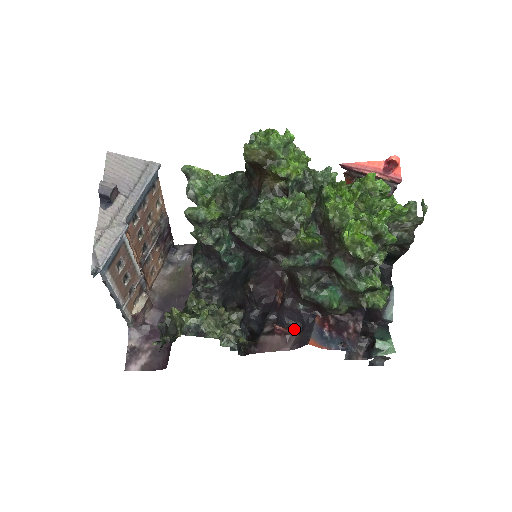
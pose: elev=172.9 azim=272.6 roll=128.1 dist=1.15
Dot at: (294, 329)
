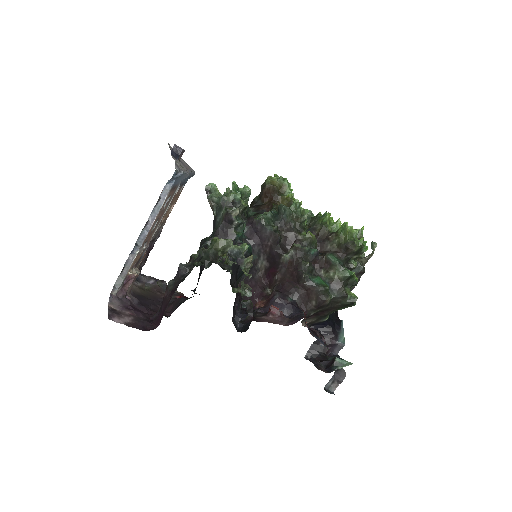
Dot at: occluded
